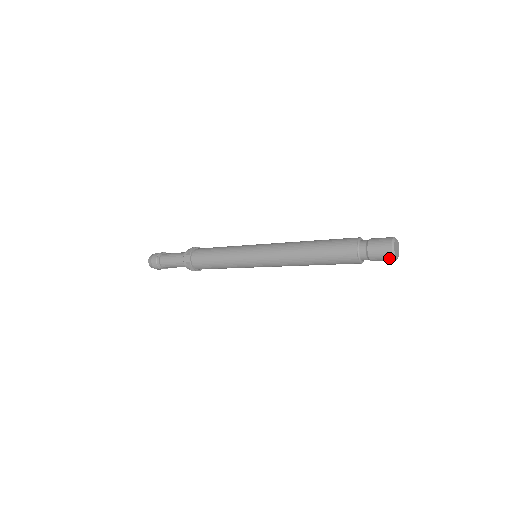
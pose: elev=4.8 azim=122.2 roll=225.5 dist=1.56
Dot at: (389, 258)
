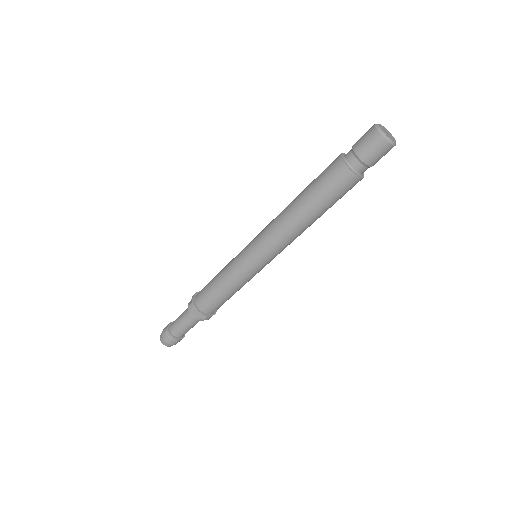
Dot at: (384, 146)
